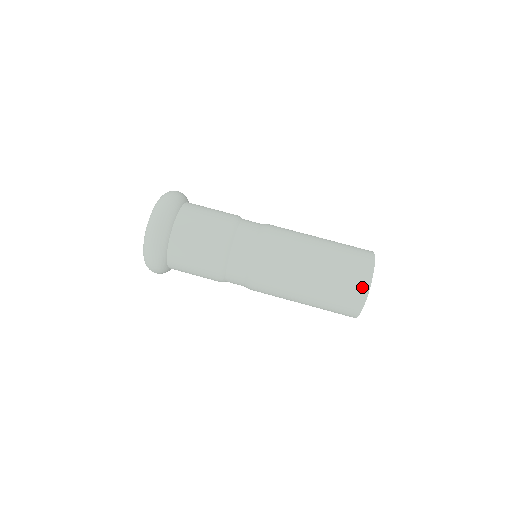
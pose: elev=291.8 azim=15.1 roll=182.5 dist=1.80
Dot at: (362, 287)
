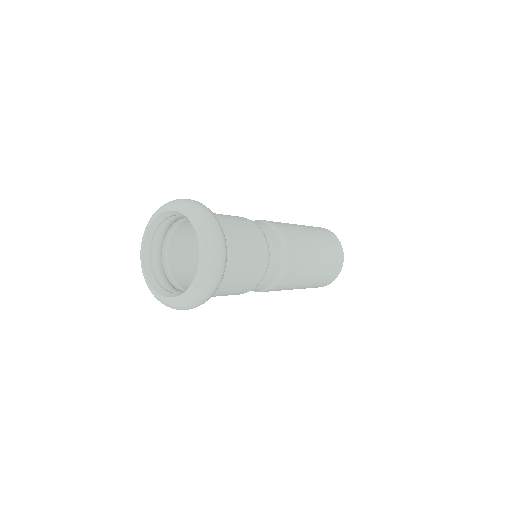
Dot at: (340, 248)
